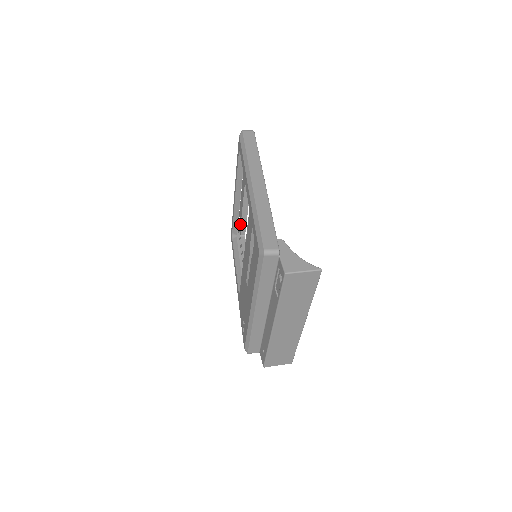
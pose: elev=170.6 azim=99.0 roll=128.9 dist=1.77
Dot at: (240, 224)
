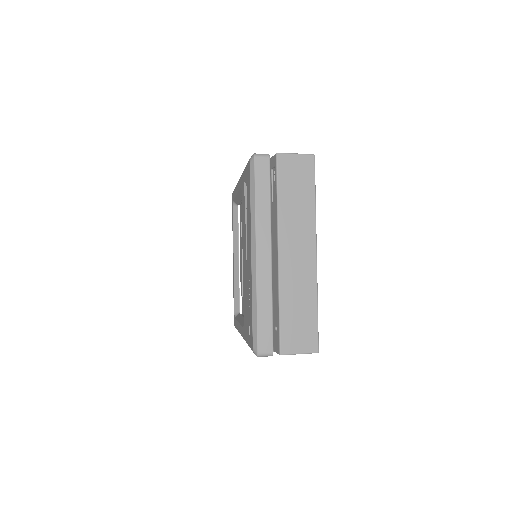
Dot at: (242, 301)
